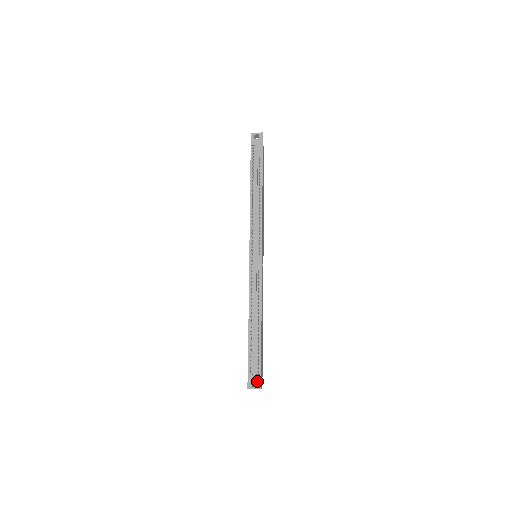
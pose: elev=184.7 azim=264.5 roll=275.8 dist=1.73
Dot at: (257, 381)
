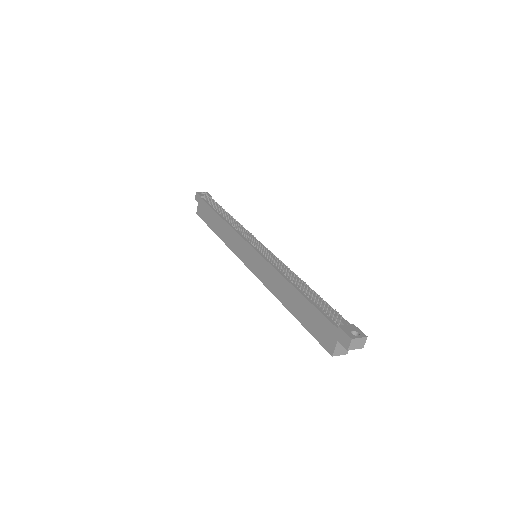
Dot at: (355, 330)
